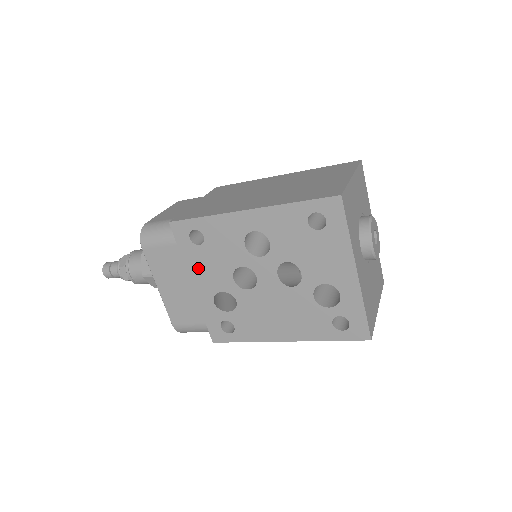
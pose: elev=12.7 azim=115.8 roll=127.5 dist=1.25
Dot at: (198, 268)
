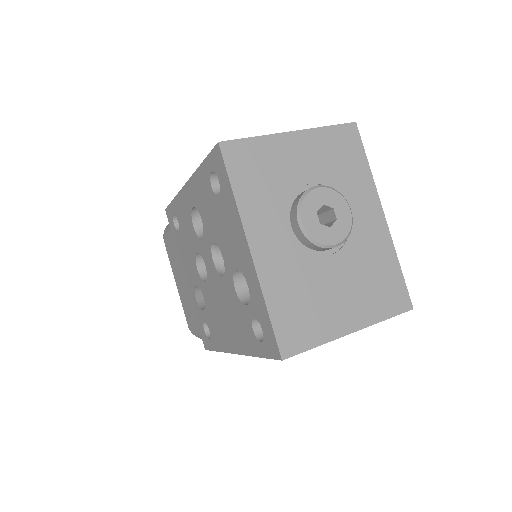
Dot at: (183, 258)
